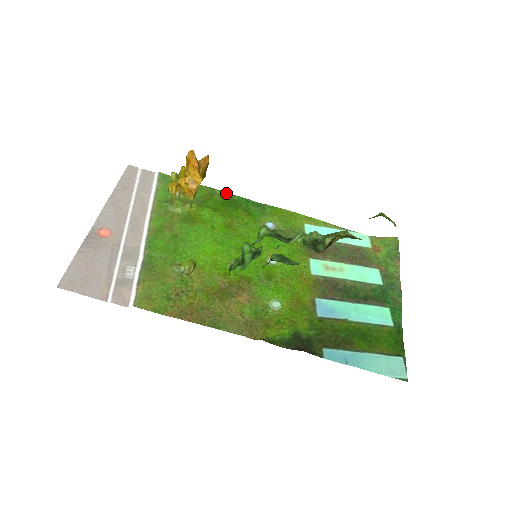
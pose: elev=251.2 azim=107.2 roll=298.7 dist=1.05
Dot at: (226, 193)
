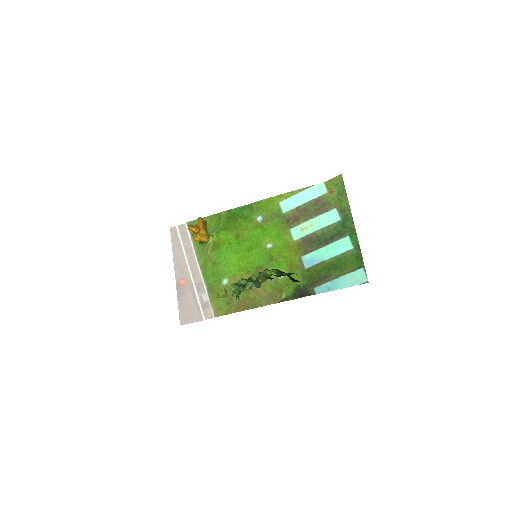
Dot at: (227, 211)
